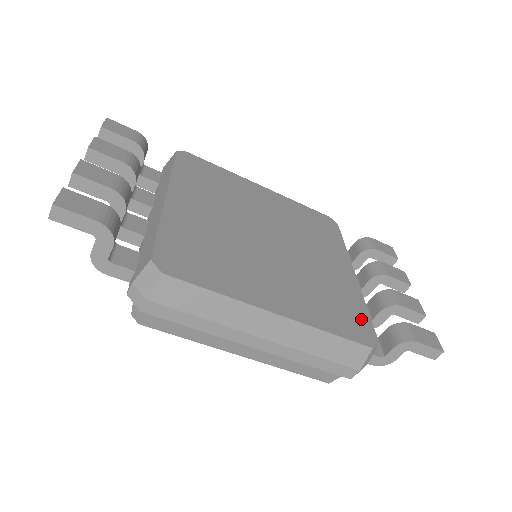
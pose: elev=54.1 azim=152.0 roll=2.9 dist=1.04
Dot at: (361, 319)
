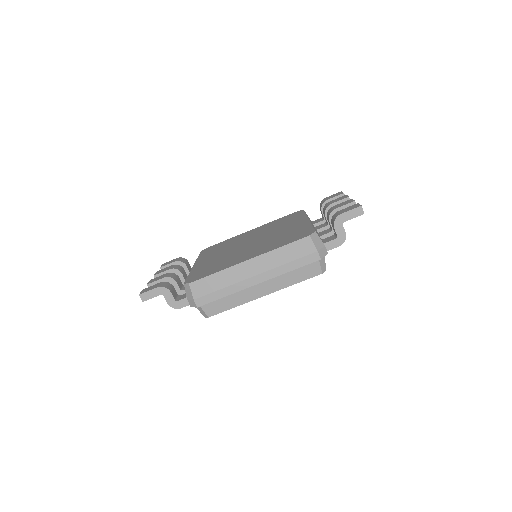
Dot at: (305, 231)
